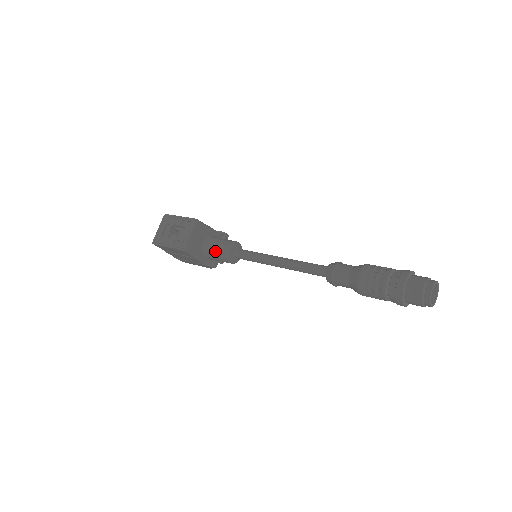
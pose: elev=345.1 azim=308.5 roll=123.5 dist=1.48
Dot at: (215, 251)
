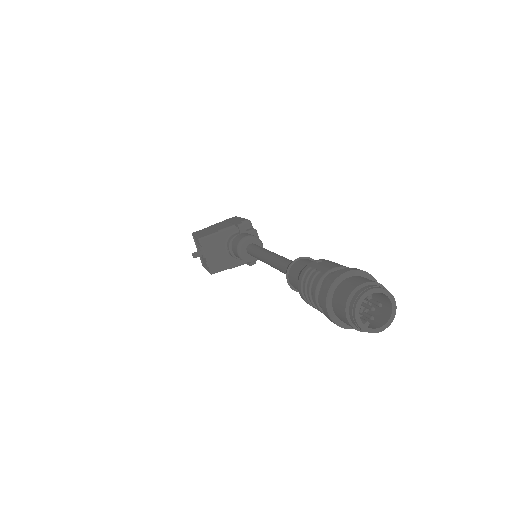
Dot at: (236, 256)
